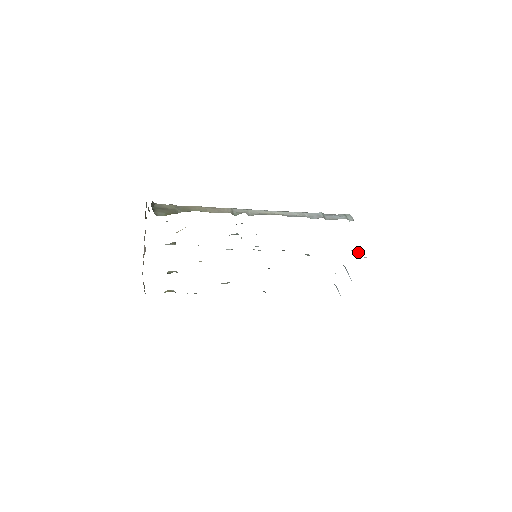
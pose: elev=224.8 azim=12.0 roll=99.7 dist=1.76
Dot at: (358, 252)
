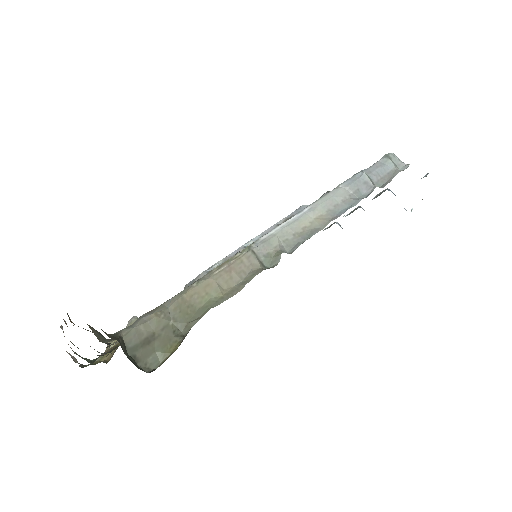
Dot at: occluded
